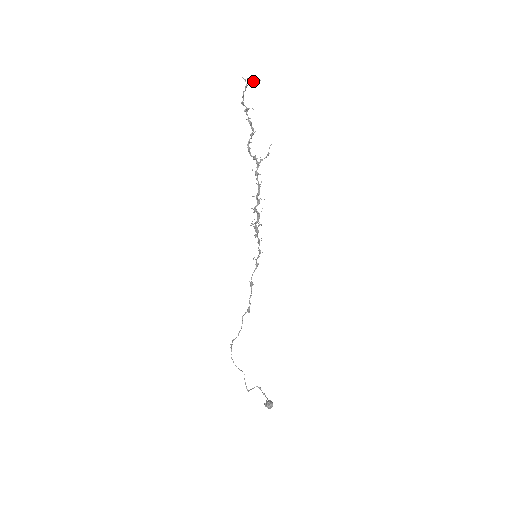
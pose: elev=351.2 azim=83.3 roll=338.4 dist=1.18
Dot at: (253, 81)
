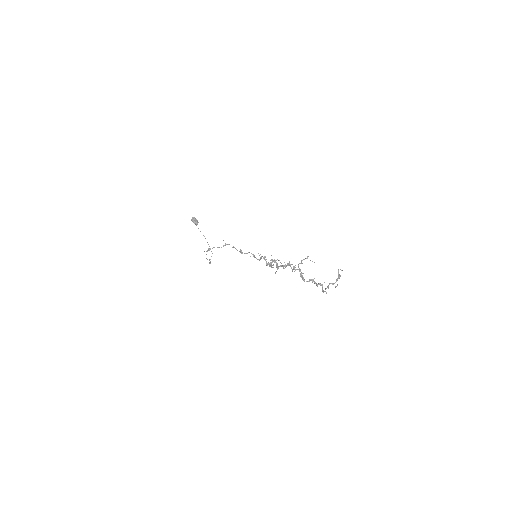
Dot at: (339, 278)
